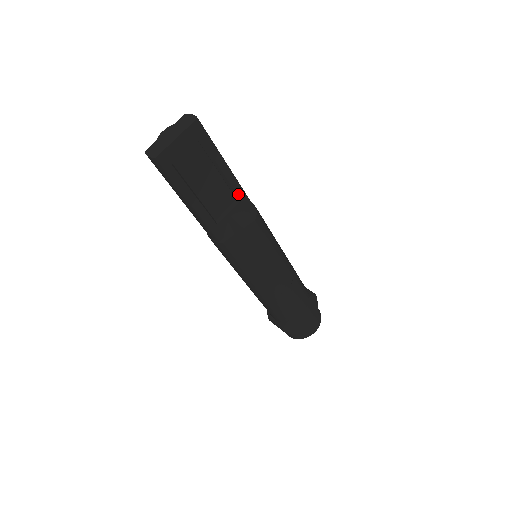
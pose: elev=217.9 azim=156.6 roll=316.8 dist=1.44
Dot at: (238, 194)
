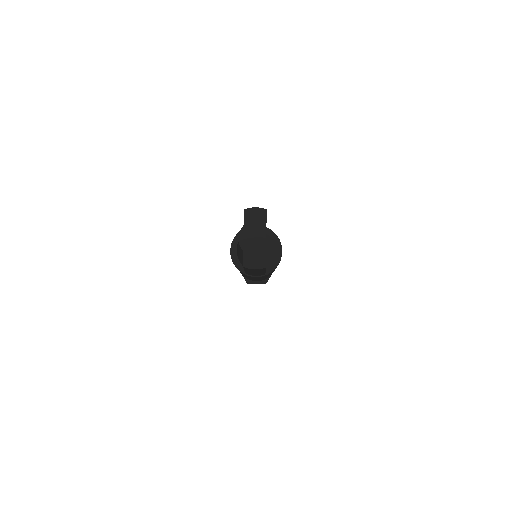
Dot at: occluded
